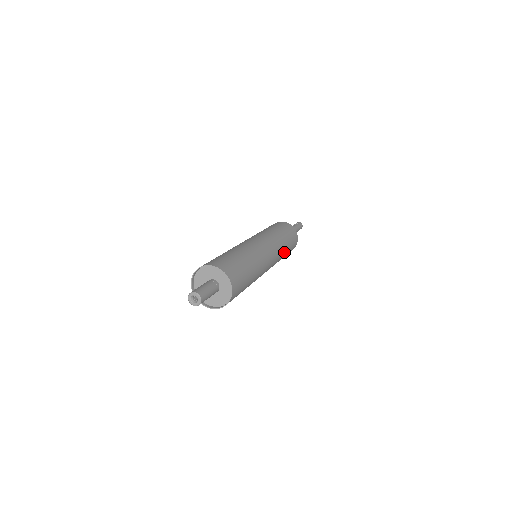
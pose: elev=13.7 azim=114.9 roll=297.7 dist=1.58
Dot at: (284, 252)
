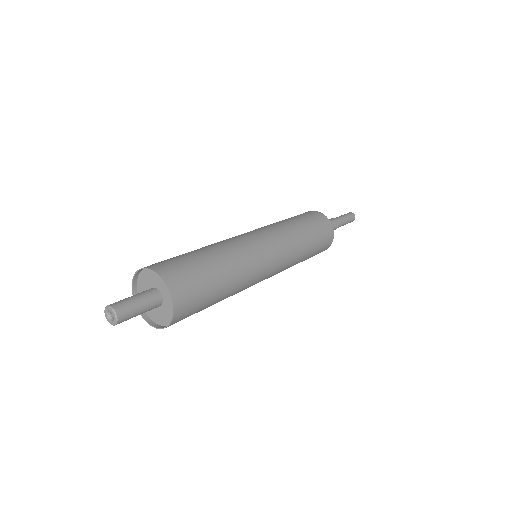
Dot at: (302, 243)
